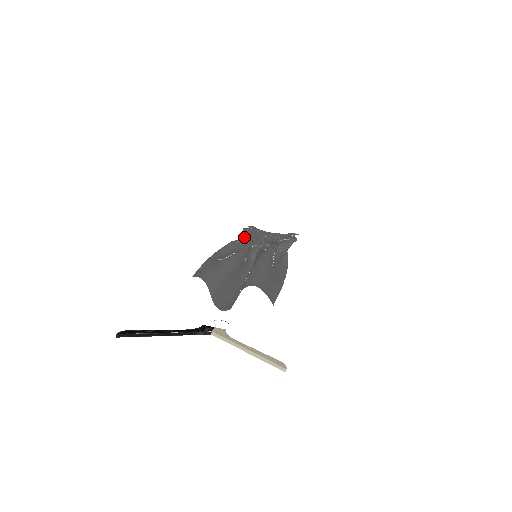
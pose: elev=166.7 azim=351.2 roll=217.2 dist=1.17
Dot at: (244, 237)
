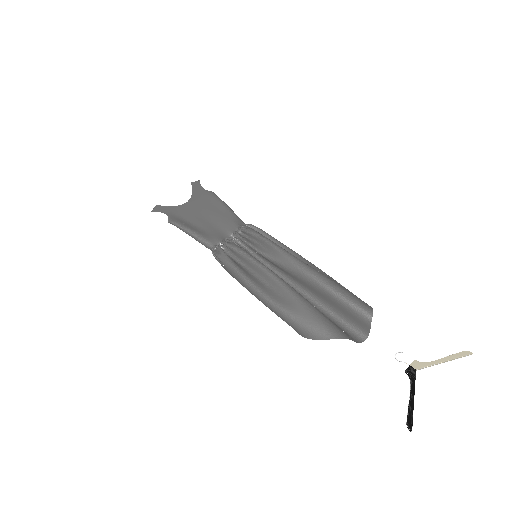
Dot at: (206, 239)
